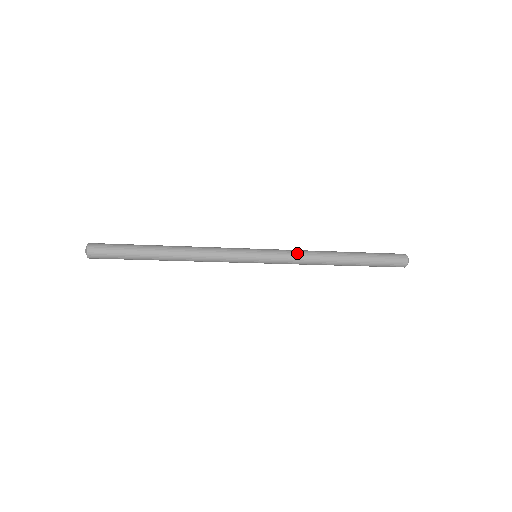
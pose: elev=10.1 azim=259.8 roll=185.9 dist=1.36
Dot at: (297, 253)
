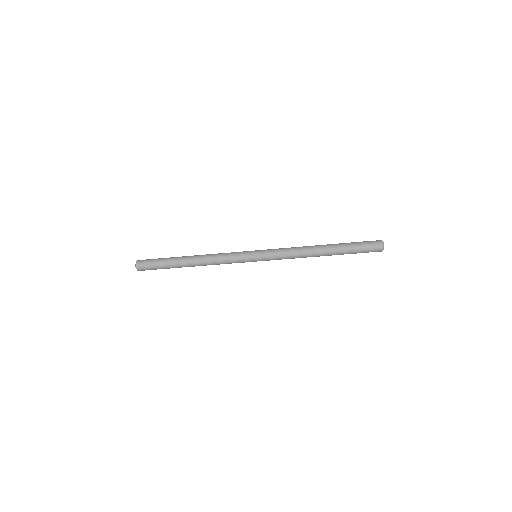
Dot at: (287, 252)
